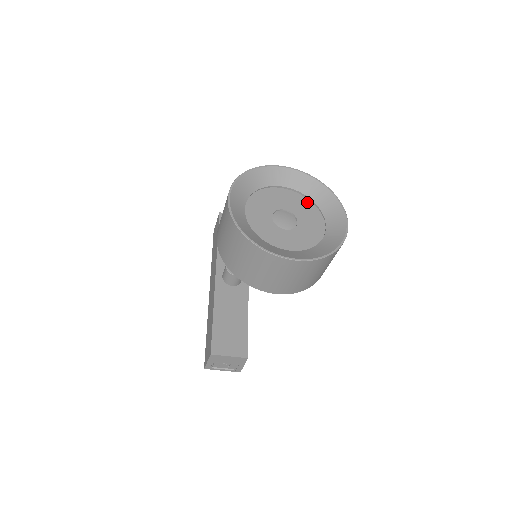
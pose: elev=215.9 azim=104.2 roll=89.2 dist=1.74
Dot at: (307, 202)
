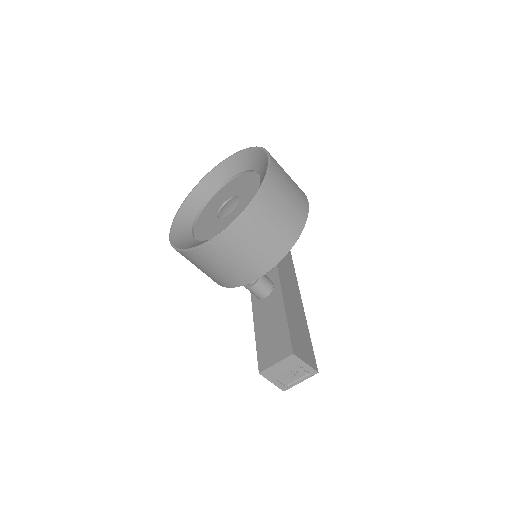
Dot at: (247, 176)
